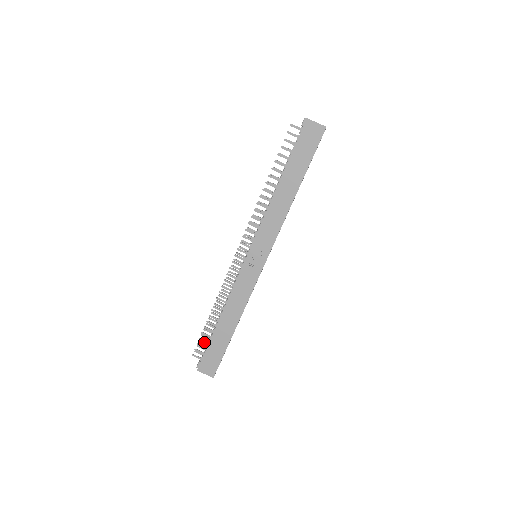
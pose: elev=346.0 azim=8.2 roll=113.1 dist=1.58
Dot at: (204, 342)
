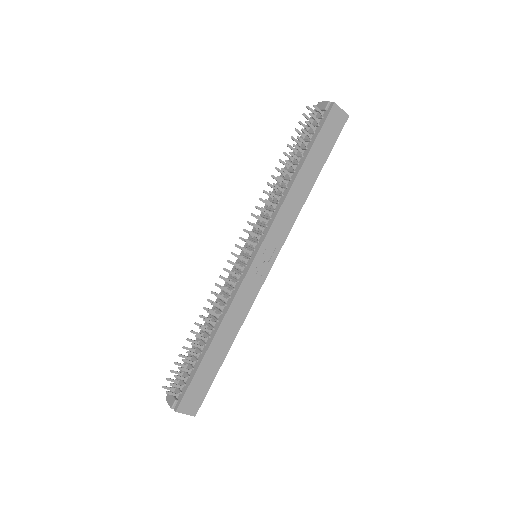
Dot at: (177, 372)
